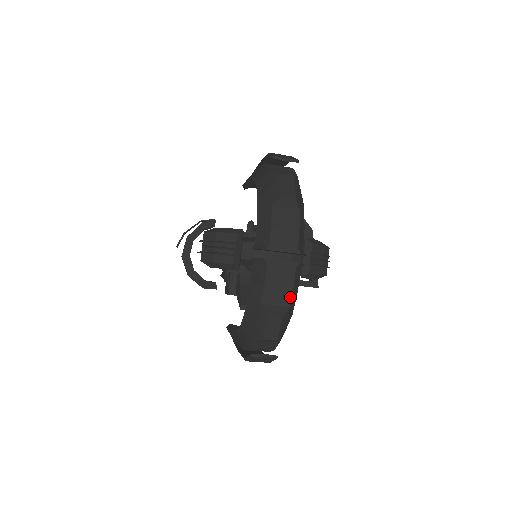
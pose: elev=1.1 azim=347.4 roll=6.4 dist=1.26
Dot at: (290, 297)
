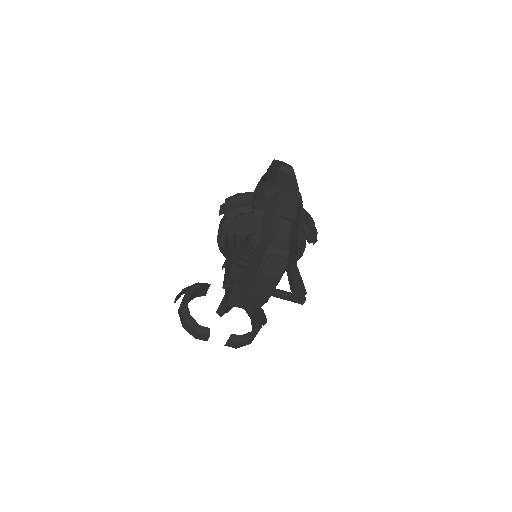
Dot at: (296, 214)
